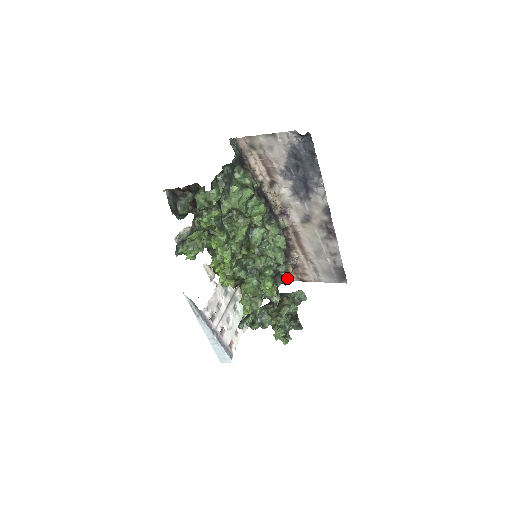
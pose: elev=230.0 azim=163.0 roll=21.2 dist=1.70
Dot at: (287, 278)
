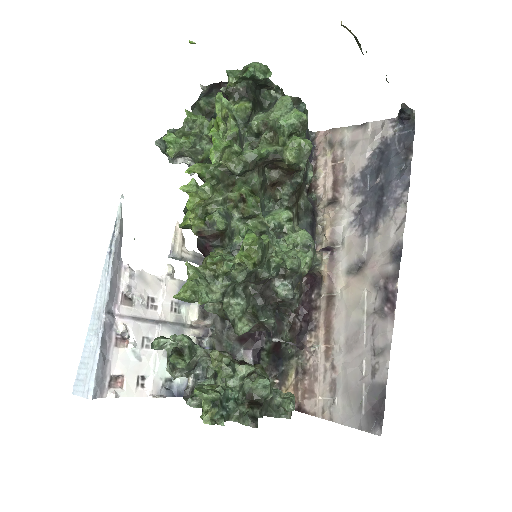
Dot at: occluded
